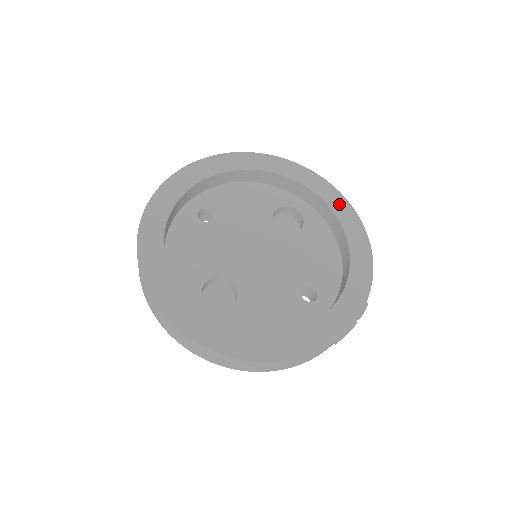
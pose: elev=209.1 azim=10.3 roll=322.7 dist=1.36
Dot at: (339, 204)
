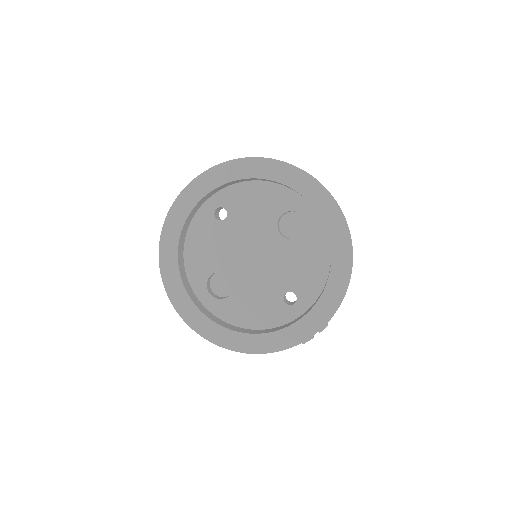
Dot at: (336, 225)
